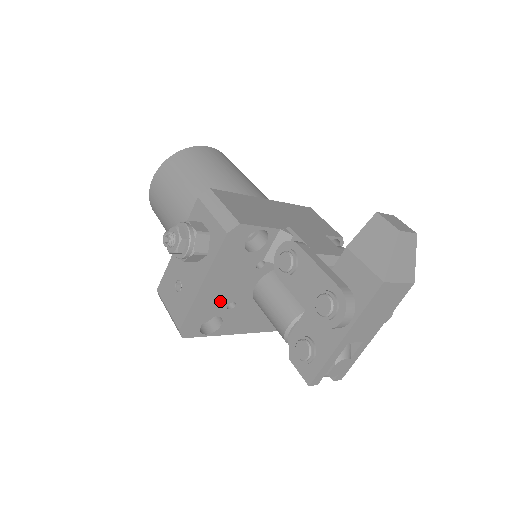
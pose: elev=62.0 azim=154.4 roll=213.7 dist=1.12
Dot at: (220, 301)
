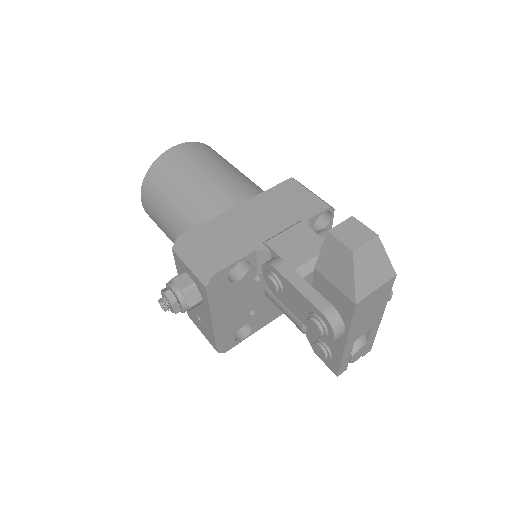
Dot at: (238, 318)
